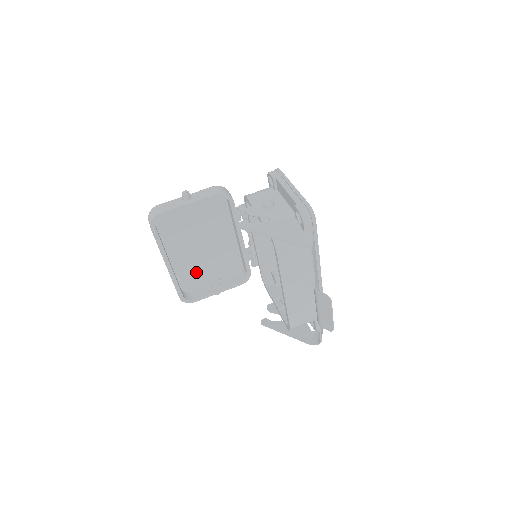
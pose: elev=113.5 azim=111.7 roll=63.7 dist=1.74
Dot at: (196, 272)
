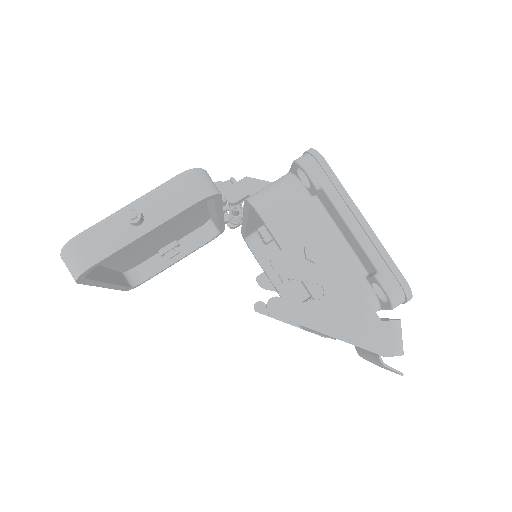
Dot at: (143, 253)
